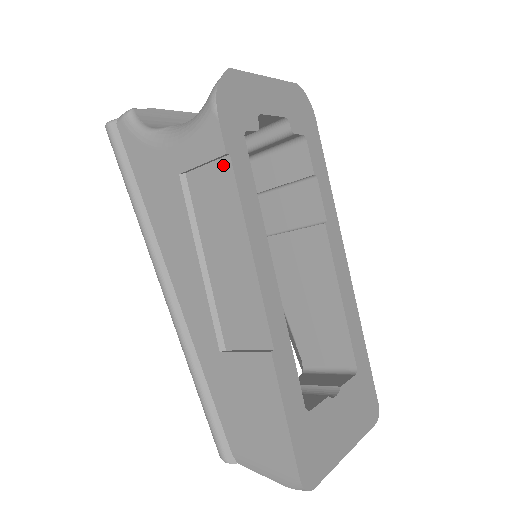
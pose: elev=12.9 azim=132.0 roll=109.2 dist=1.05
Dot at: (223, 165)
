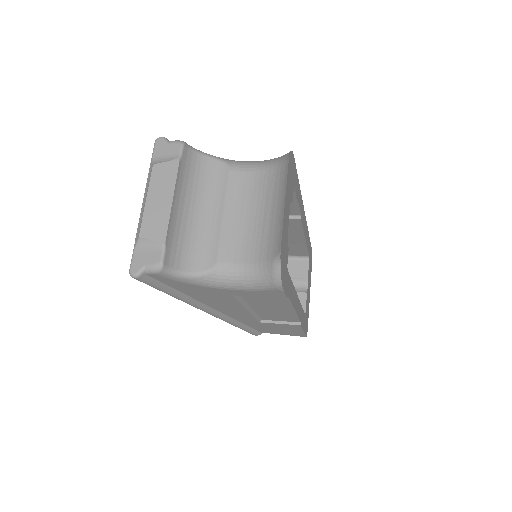
Dot at: occluded
